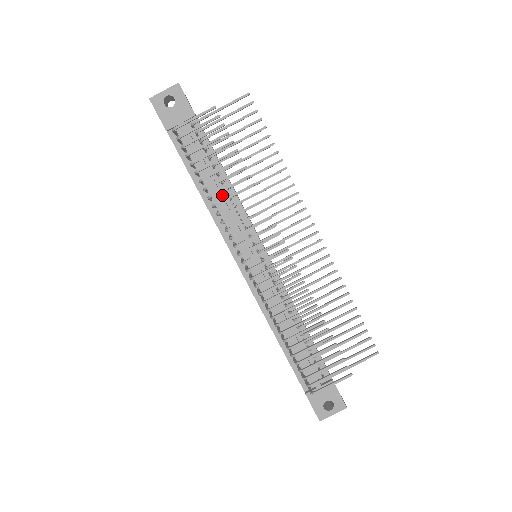
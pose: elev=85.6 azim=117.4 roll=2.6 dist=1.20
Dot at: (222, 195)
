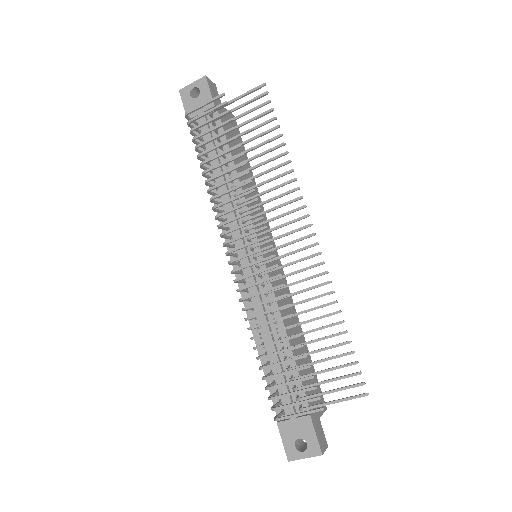
Dot at: (228, 186)
